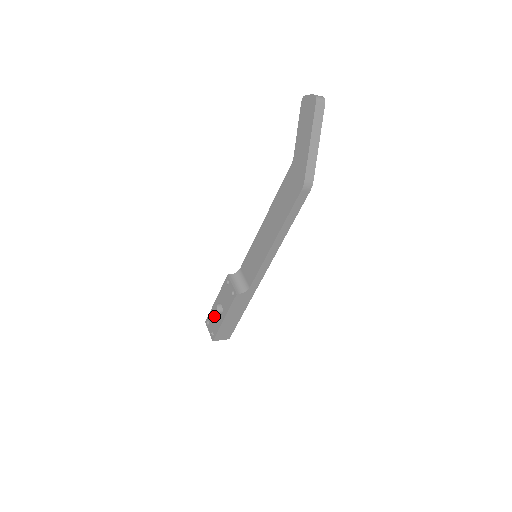
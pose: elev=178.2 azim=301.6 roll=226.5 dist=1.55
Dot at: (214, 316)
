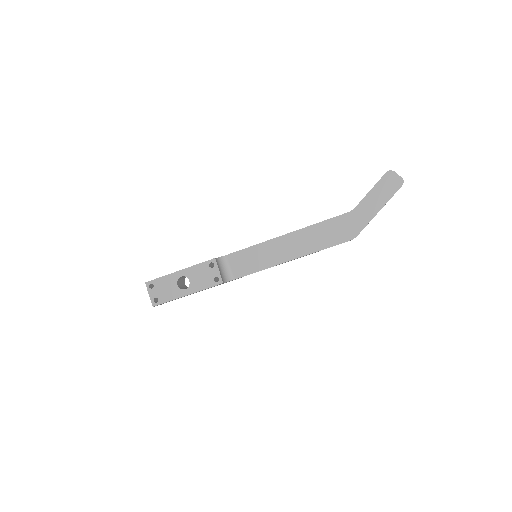
Dot at: (168, 285)
